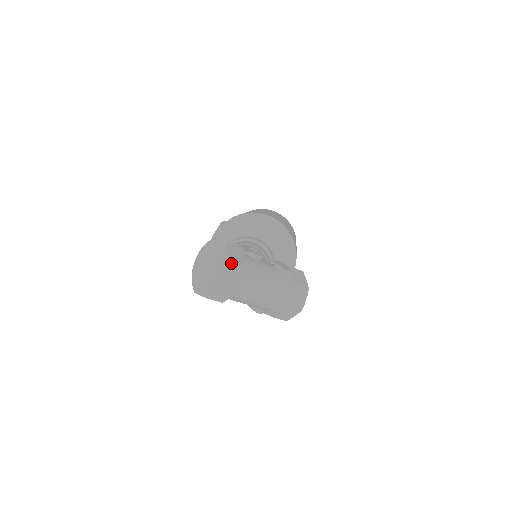
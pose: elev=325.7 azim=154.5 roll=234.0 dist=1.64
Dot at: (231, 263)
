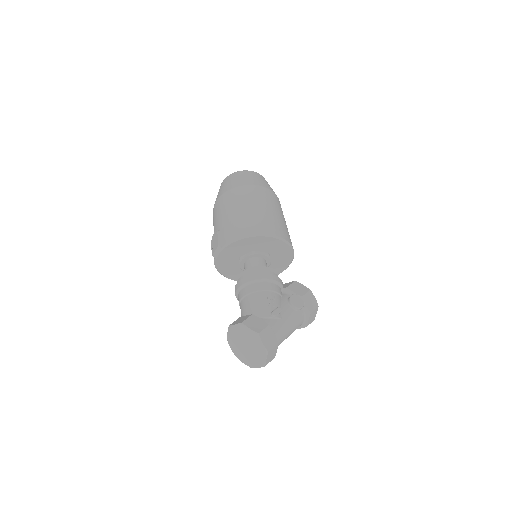
Dot at: (269, 353)
